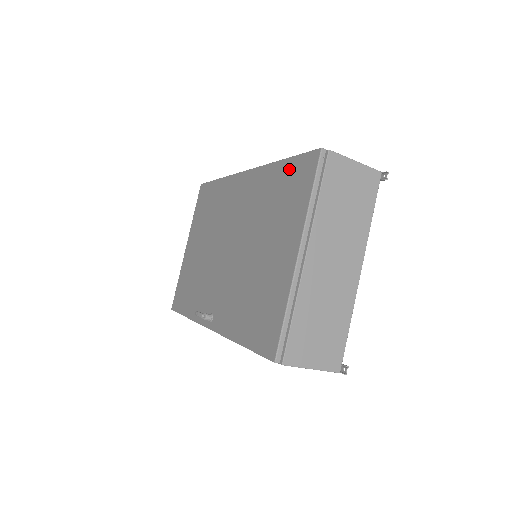
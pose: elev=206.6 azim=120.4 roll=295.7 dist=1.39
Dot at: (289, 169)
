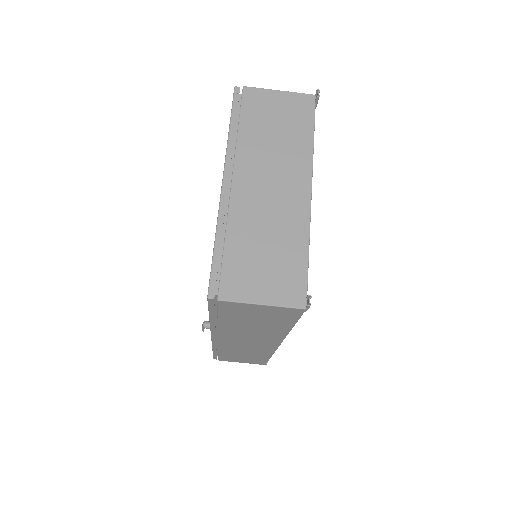
Dot at: occluded
